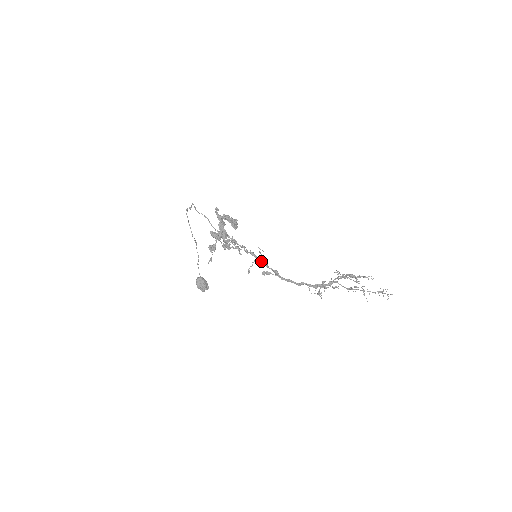
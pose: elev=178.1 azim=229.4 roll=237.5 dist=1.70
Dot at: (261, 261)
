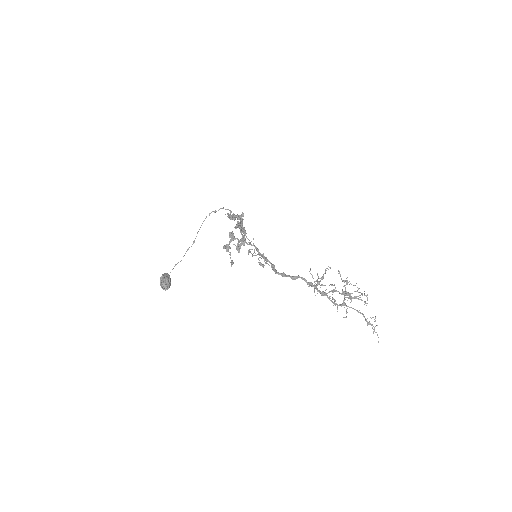
Dot at: (262, 256)
